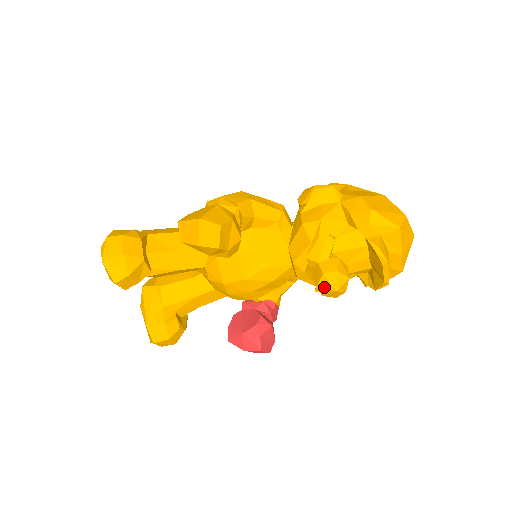
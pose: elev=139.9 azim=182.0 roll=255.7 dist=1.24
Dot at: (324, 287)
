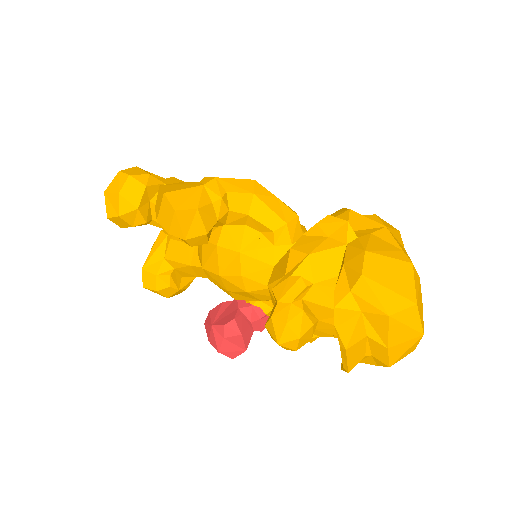
Dot at: (270, 331)
